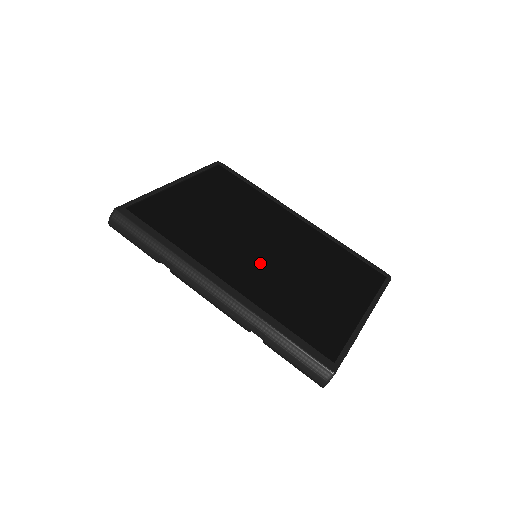
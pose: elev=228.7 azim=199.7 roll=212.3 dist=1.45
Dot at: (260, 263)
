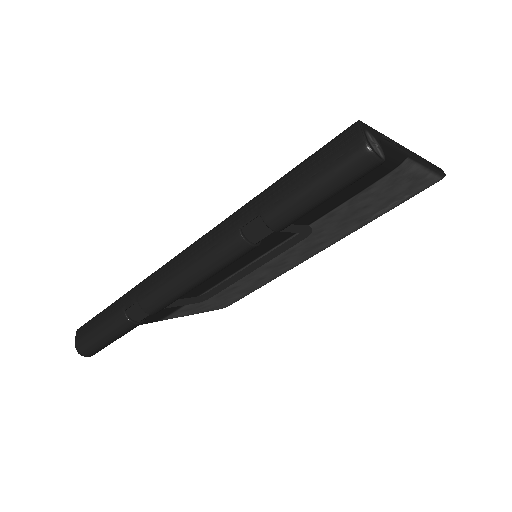
Dot at: occluded
